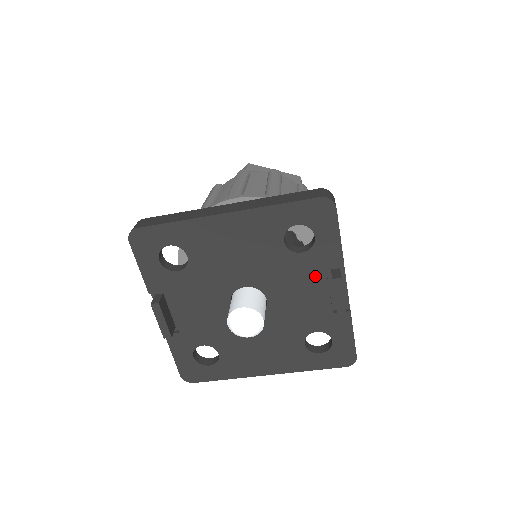
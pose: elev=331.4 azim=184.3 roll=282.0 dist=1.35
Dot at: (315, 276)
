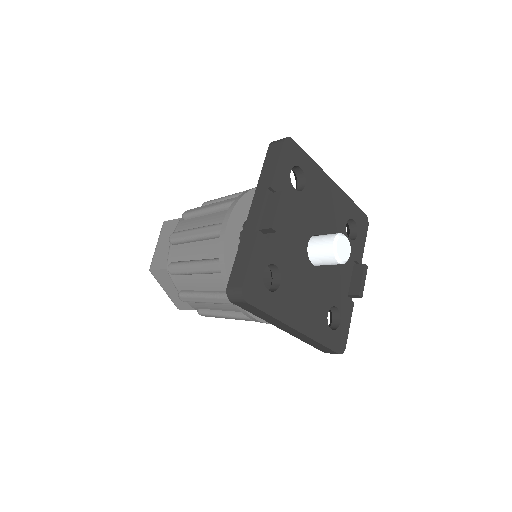
Dot at: (349, 261)
